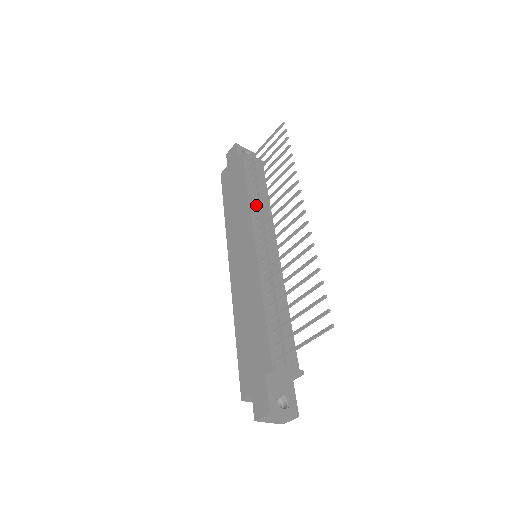
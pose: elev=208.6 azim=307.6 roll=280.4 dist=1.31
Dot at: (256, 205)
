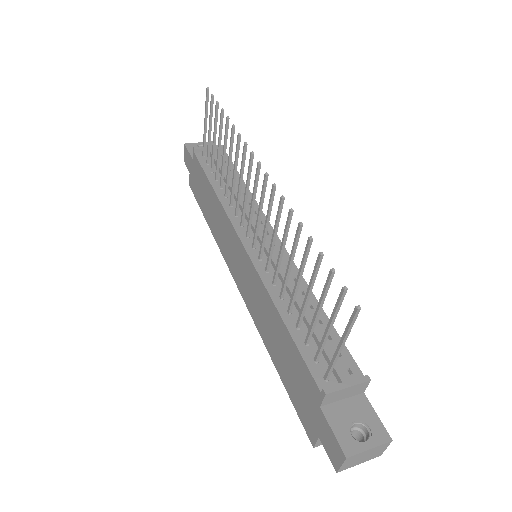
Dot at: (229, 198)
